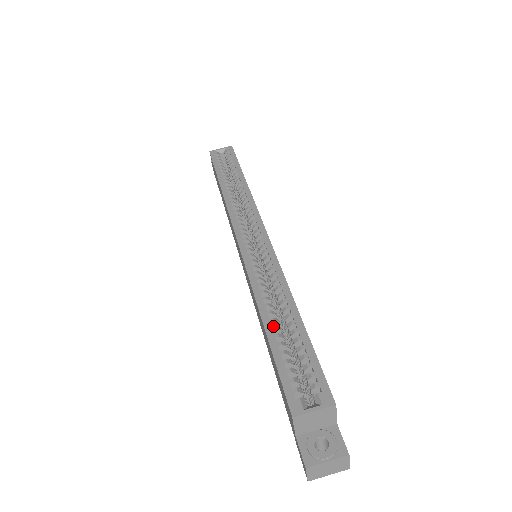
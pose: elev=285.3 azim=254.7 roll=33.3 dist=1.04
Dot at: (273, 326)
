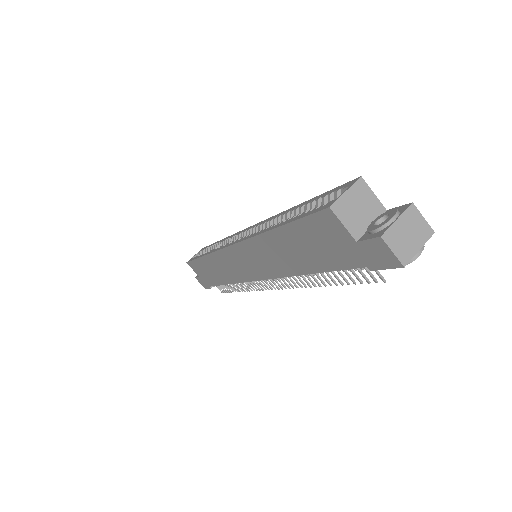
Dot at: (281, 222)
